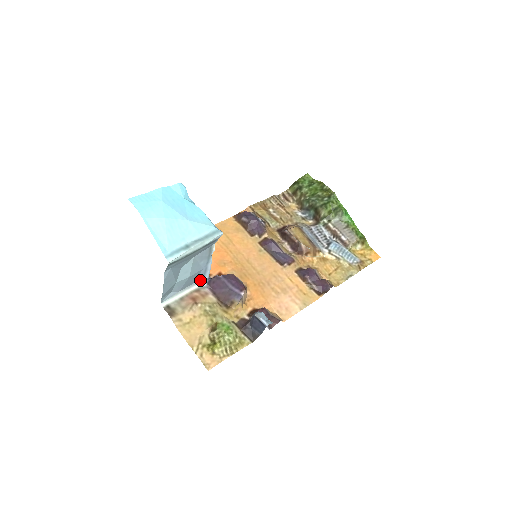
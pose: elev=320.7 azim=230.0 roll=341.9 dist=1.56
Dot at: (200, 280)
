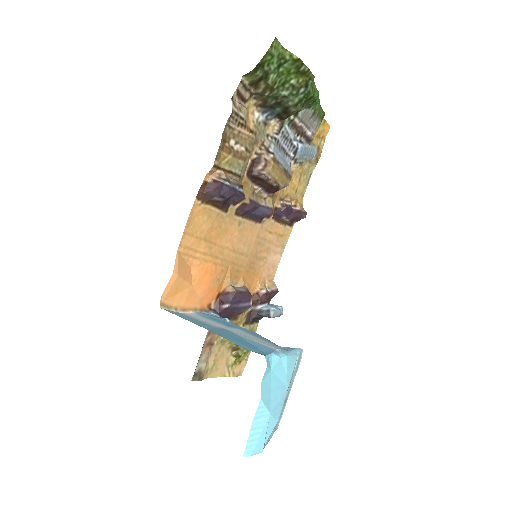
Dot at: occluded
